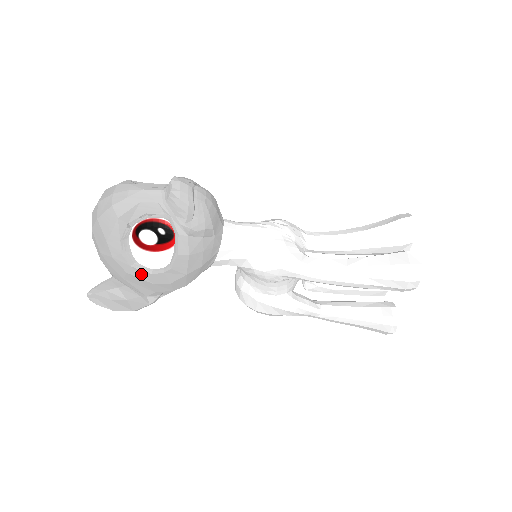
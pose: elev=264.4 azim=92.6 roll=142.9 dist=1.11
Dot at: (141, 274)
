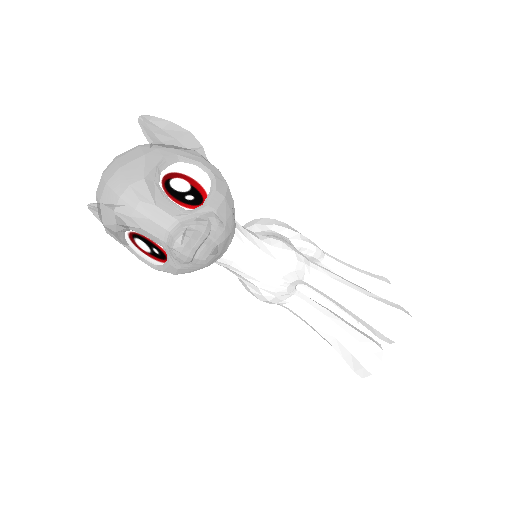
Dot at: (131, 251)
